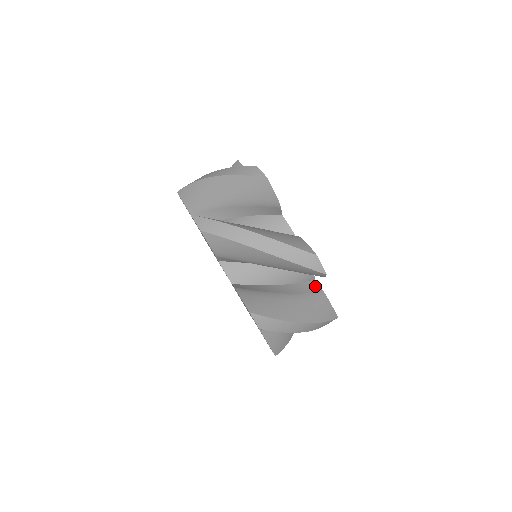
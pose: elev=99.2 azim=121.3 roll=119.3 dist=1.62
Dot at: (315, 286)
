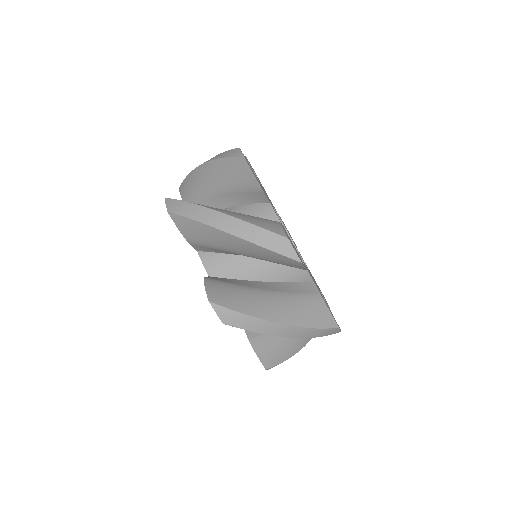
Dot at: (311, 287)
